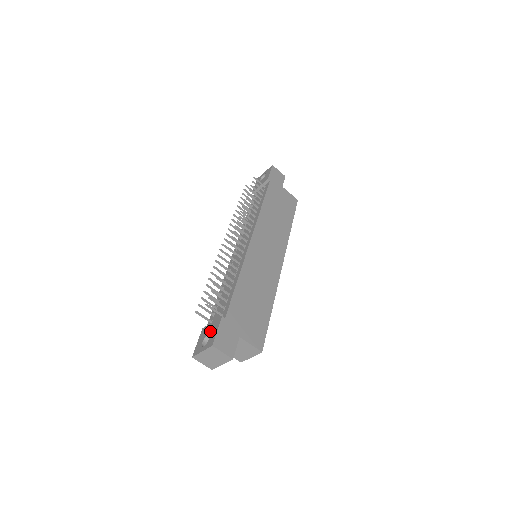
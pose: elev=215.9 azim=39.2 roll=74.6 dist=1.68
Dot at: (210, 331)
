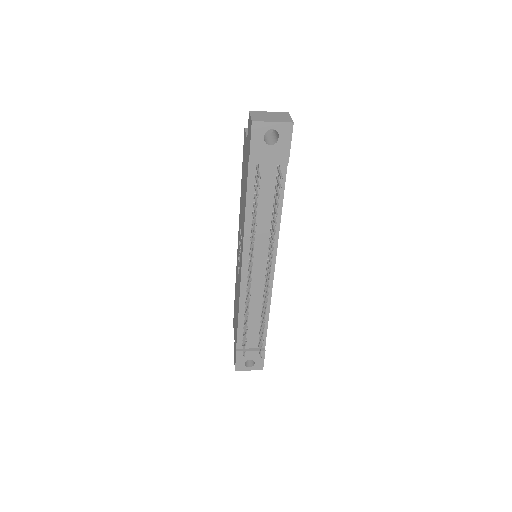
Dot at: (253, 359)
